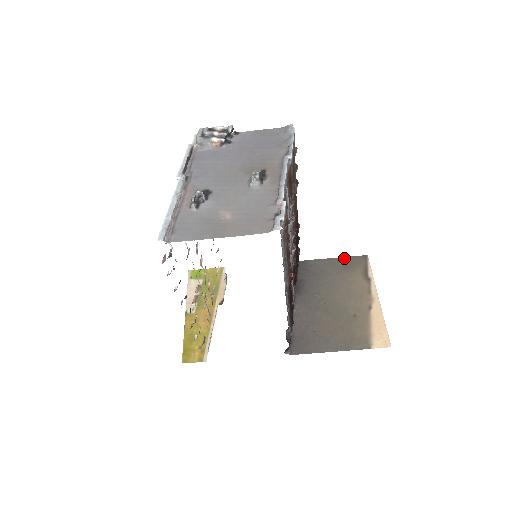
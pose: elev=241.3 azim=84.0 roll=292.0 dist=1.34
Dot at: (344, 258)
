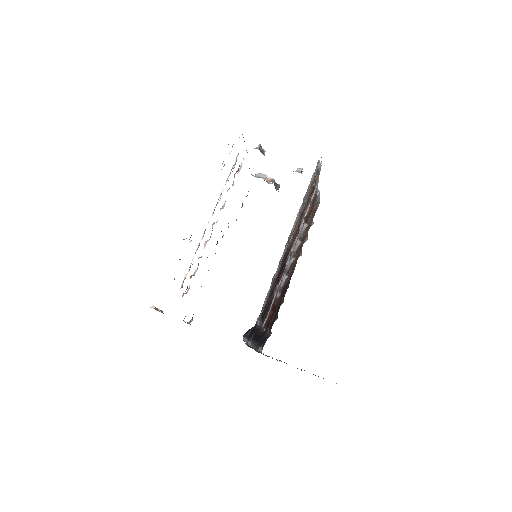
Dot at: occluded
